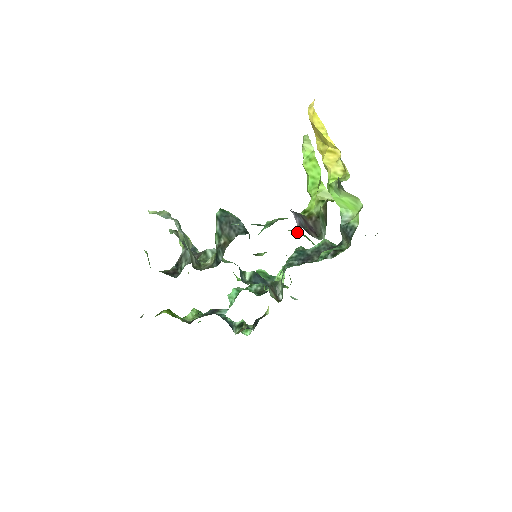
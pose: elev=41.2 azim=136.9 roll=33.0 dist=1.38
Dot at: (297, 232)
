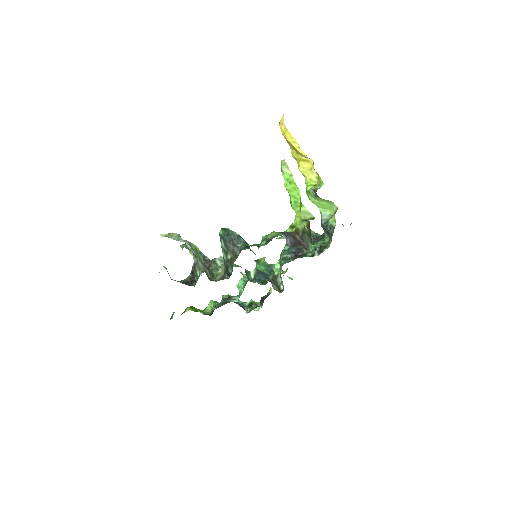
Dot at: occluded
